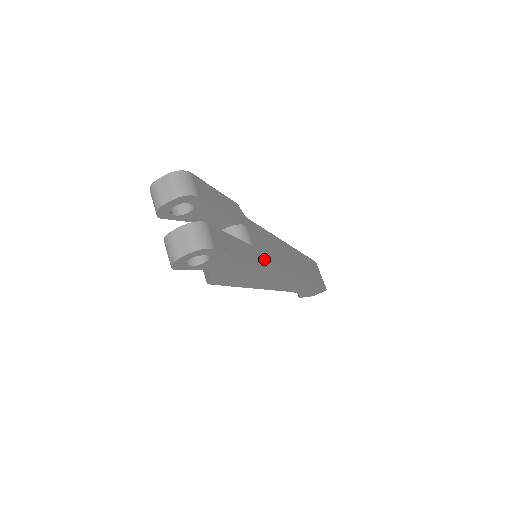
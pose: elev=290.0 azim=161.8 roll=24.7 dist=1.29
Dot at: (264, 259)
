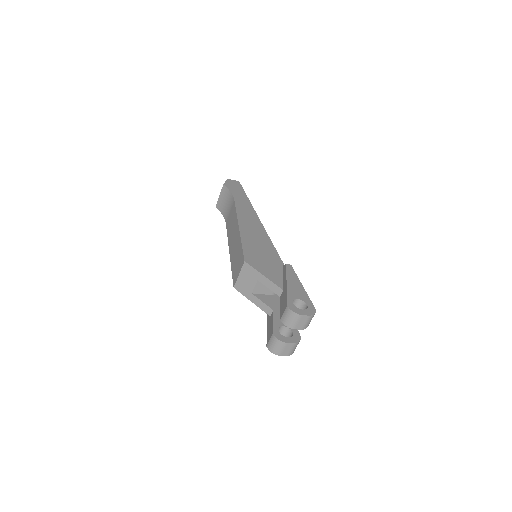
Dot at: occluded
